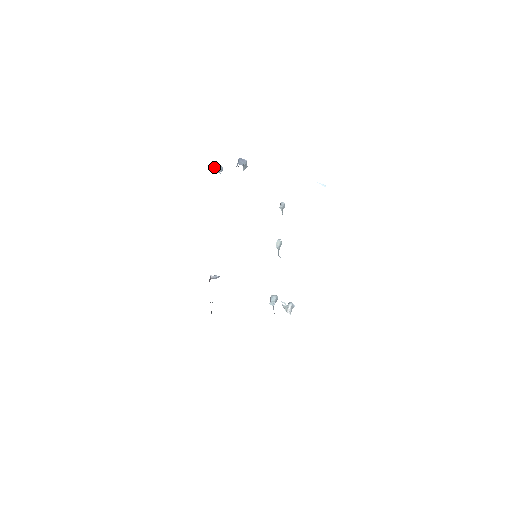
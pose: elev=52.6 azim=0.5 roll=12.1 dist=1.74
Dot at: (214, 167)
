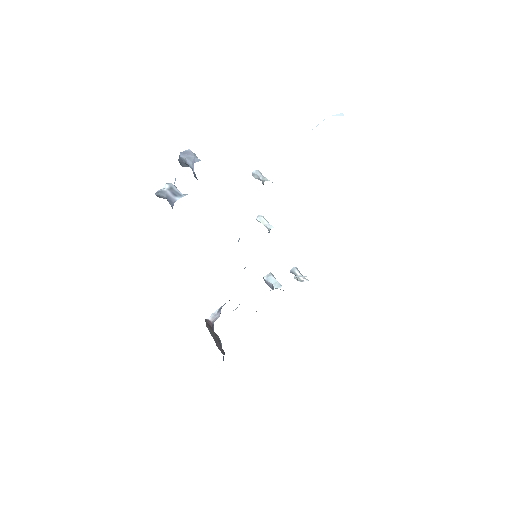
Dot at: (162, 192)
